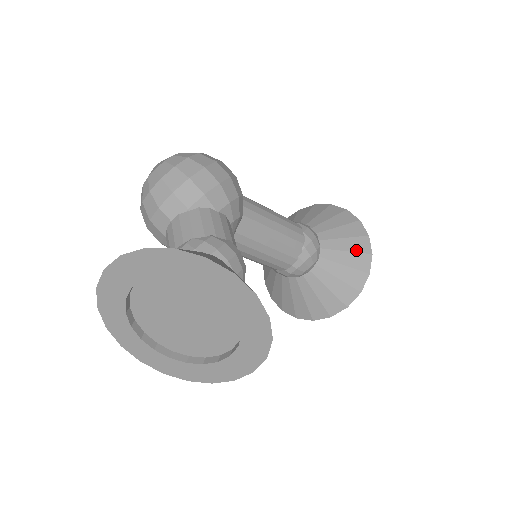
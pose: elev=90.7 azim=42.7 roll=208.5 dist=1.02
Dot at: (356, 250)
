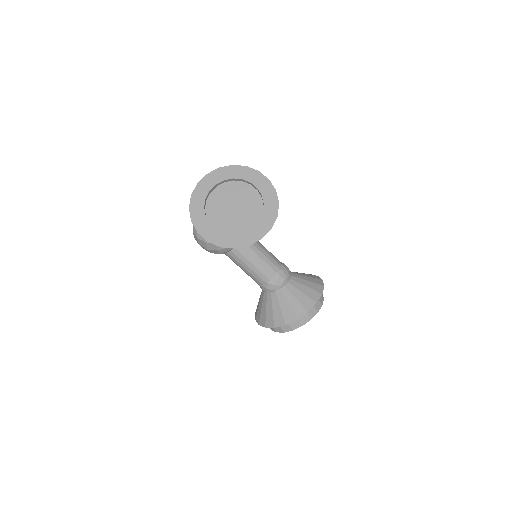
Dot at: (312, 277)
